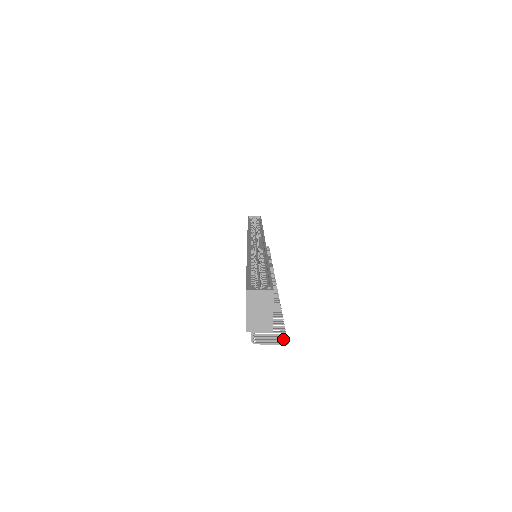
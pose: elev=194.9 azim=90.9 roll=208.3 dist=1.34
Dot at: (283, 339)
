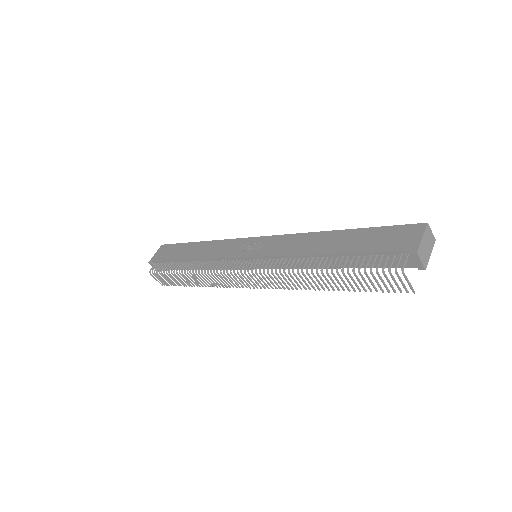
Dot at: occluded
